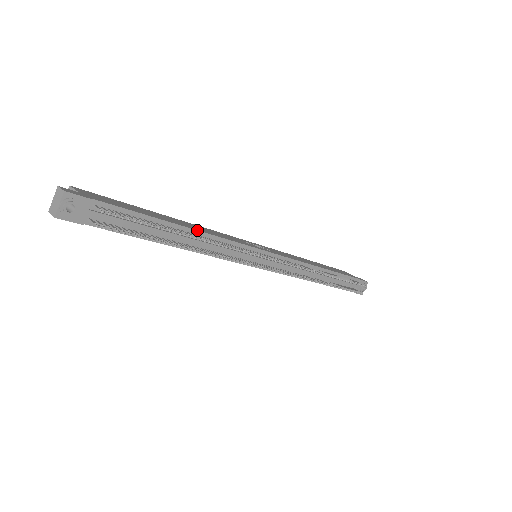
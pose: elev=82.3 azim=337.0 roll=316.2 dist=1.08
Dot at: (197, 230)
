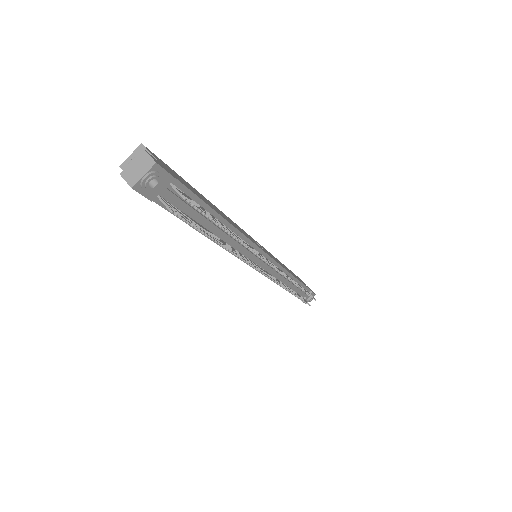
Dot at: (235, 227)
